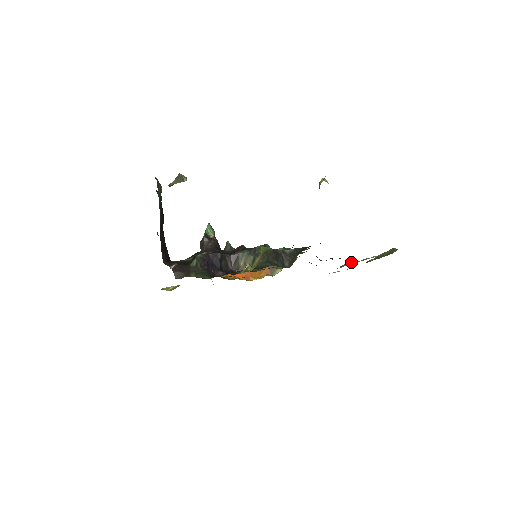
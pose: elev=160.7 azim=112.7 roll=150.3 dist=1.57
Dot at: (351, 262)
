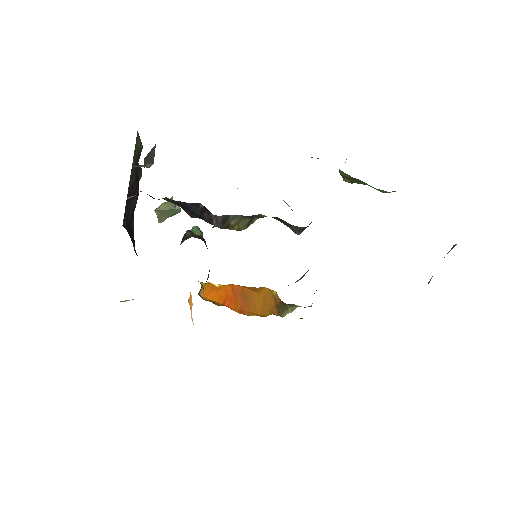
Dot at: occluded
